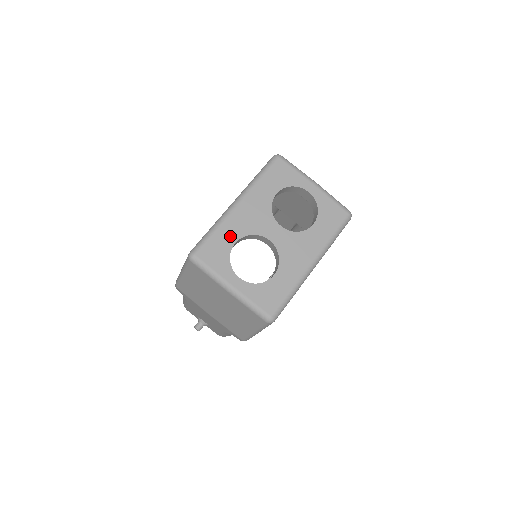
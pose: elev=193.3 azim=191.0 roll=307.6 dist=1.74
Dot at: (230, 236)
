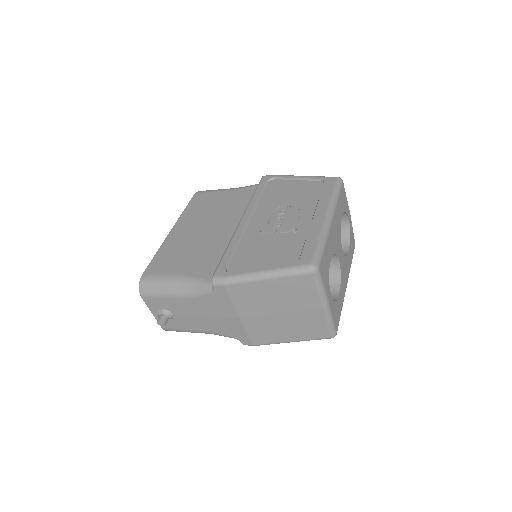
Dot at: (330, 252)
